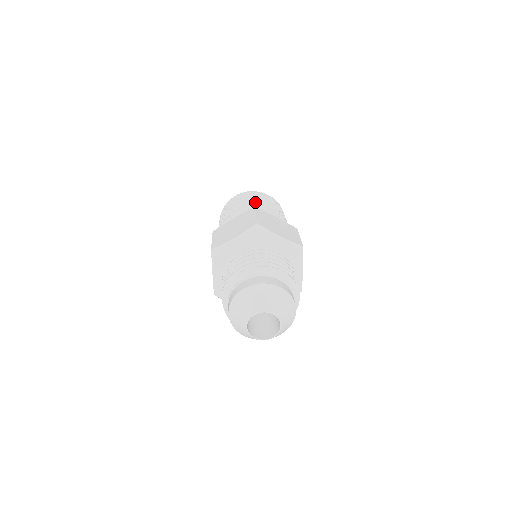
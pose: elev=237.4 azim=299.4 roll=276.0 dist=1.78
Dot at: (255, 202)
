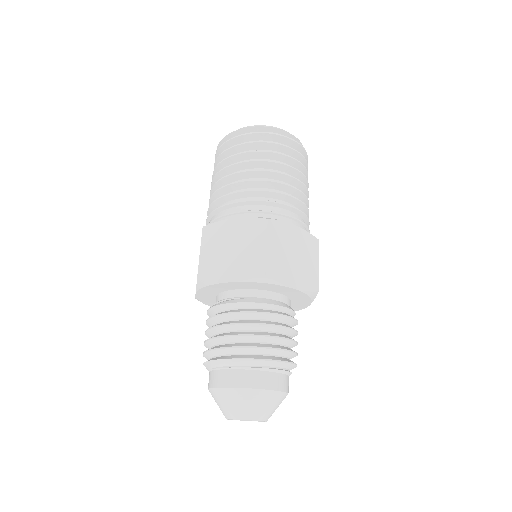
Dot at: (271, 173)
